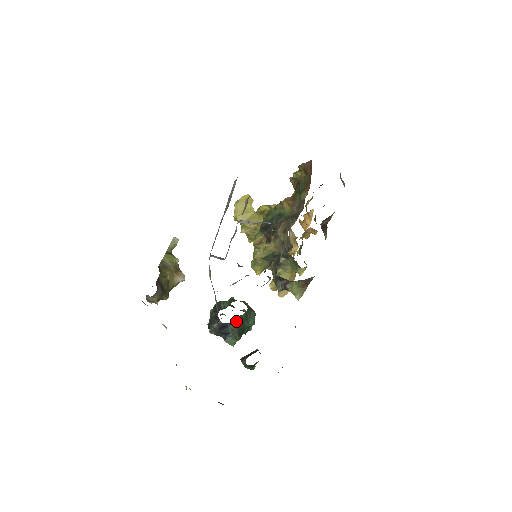
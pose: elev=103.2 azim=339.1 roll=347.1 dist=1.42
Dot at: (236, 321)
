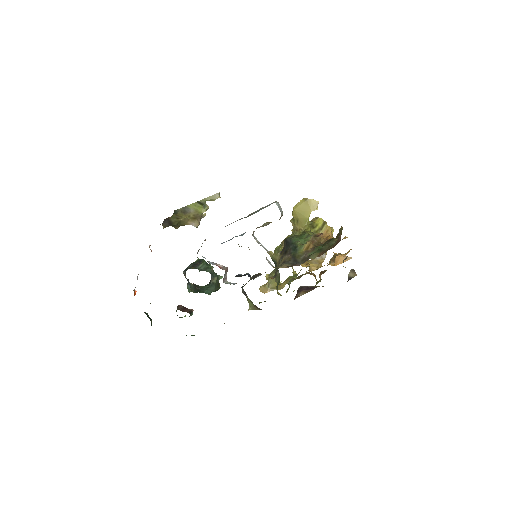
Dot at: (194, 284)
